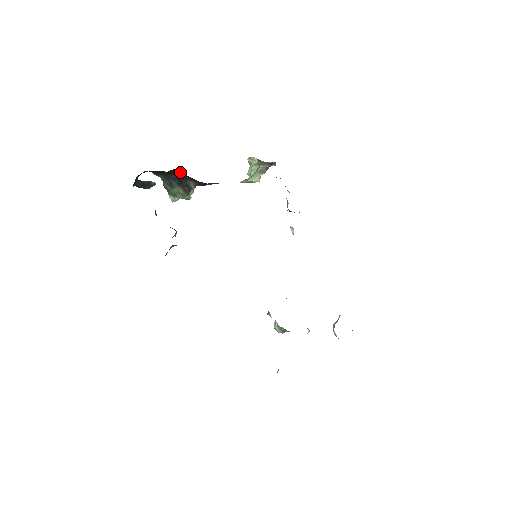
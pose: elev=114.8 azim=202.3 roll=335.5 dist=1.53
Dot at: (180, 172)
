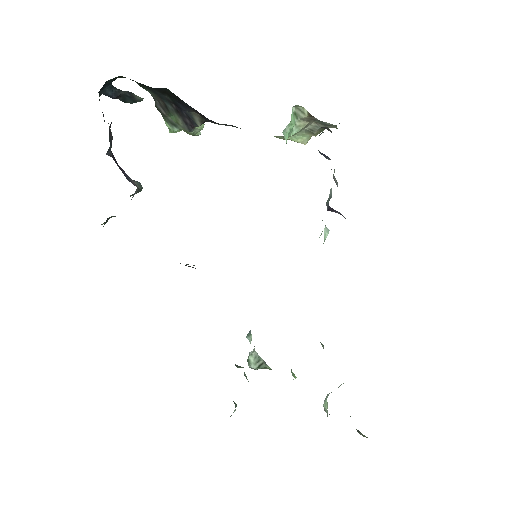
Dot at: occluded
